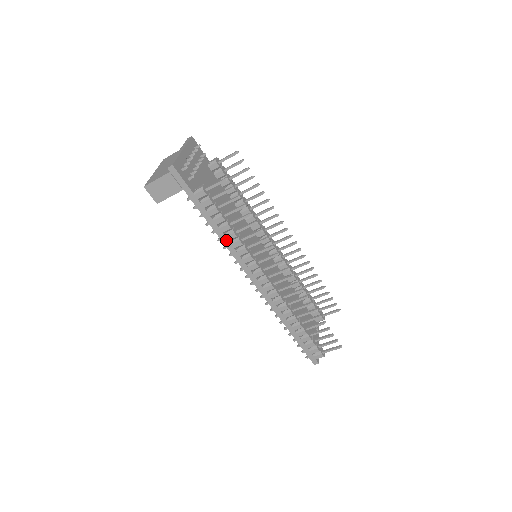
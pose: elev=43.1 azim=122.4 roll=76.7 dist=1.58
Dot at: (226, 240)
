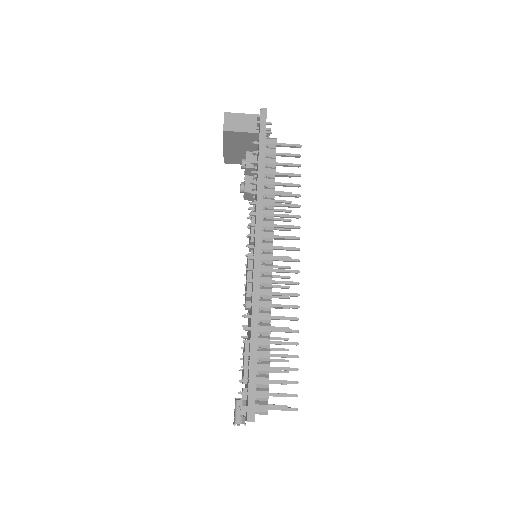
Dot at: (262, 192)
